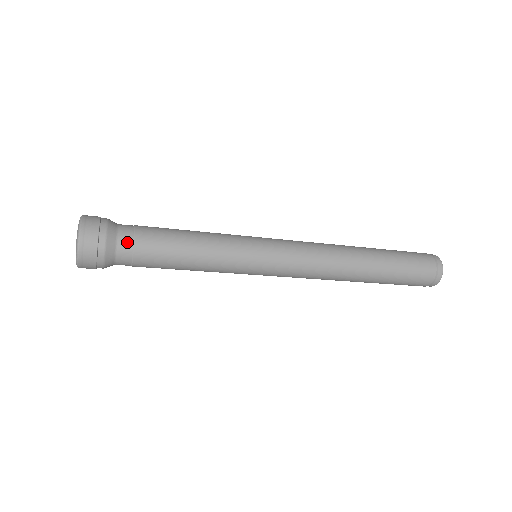
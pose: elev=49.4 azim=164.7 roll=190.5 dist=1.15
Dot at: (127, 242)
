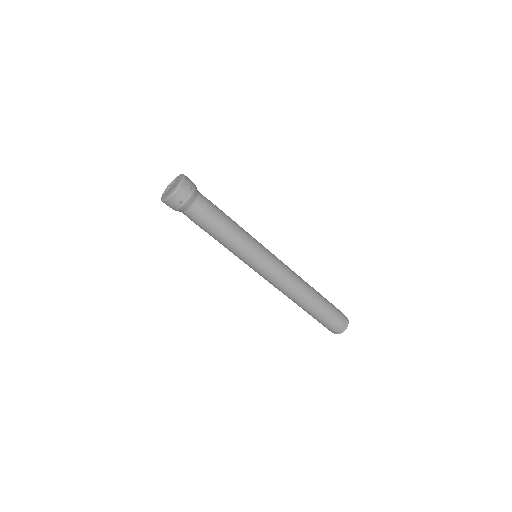
Dot at: (197, 208)
